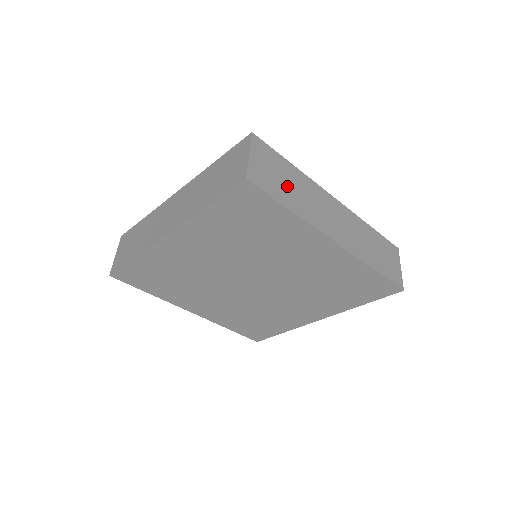
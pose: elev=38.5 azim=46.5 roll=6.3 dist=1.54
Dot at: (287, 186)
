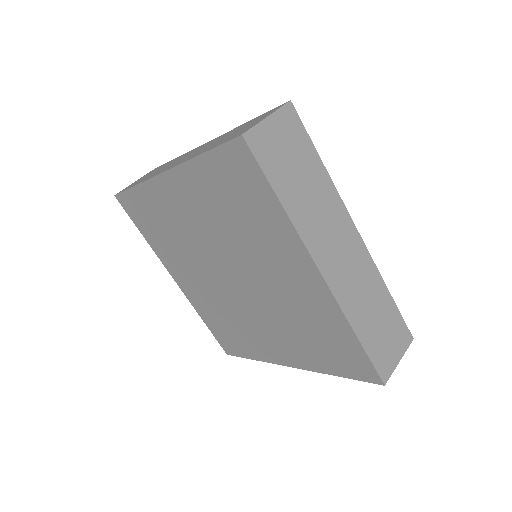
Dot at: (296, 177)
